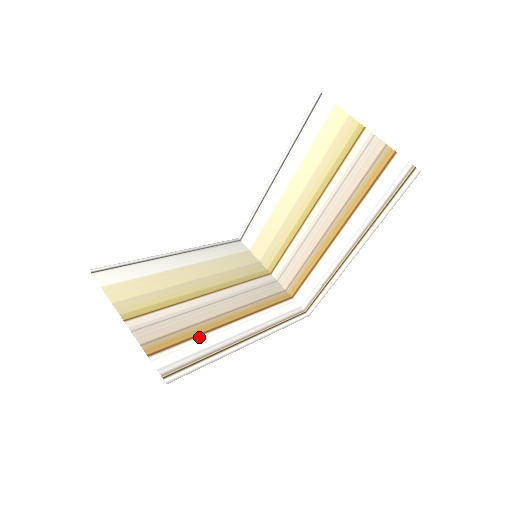
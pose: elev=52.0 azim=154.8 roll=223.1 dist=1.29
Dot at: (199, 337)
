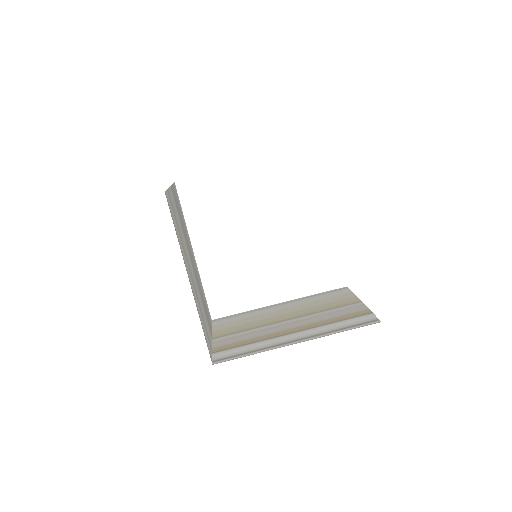
Dot at: occluded
